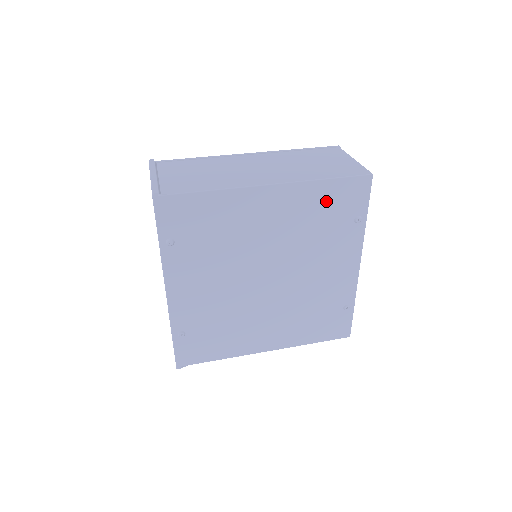
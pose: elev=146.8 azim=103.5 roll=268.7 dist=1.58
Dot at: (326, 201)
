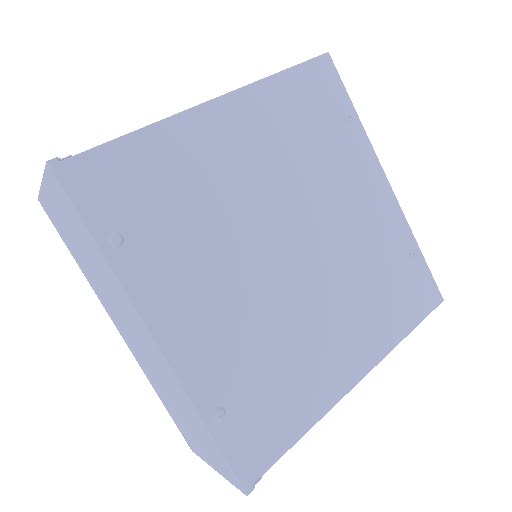
Dot at: (297, 103)
